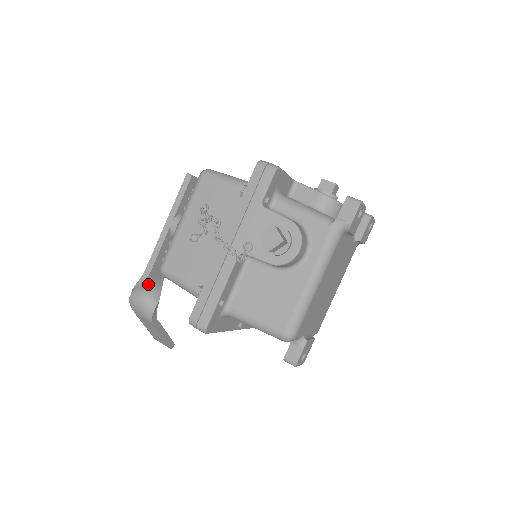
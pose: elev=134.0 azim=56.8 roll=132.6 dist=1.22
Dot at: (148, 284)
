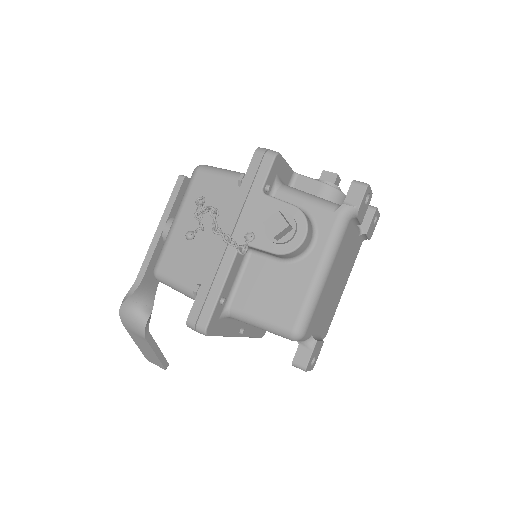
Dot at: (140, 294)
